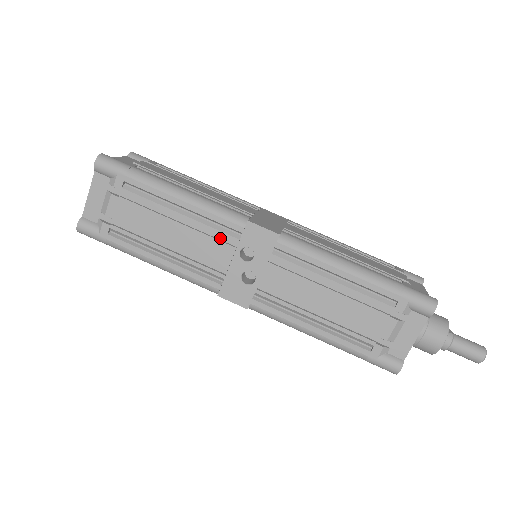
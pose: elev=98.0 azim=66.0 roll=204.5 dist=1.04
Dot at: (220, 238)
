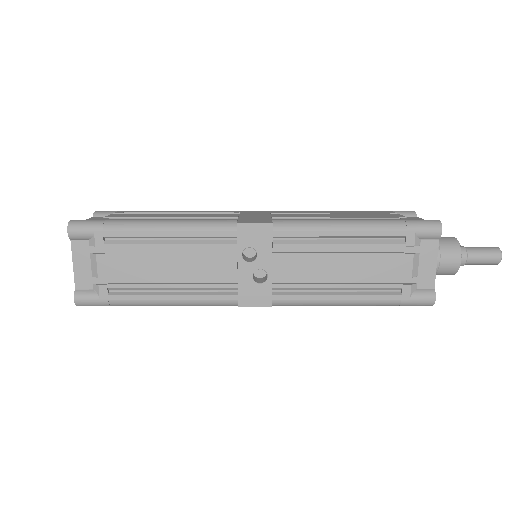
Dot at: (218, 251)
